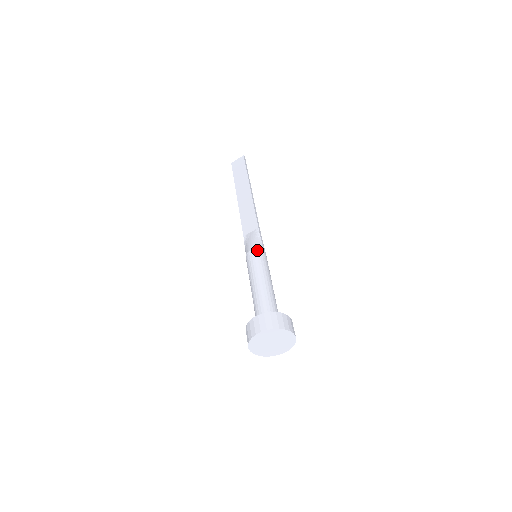
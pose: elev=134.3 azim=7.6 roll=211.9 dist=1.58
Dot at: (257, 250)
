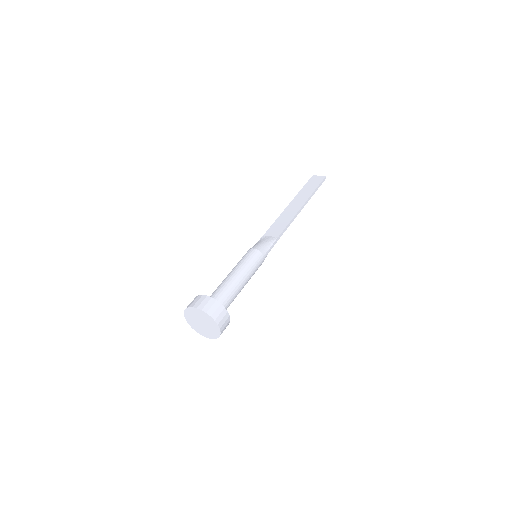
Dot at: (258, 252)
